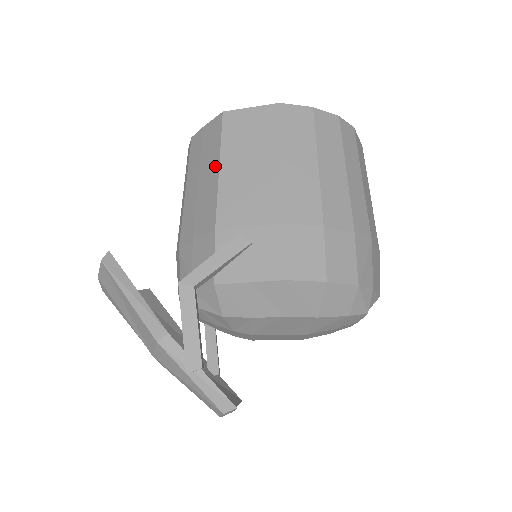
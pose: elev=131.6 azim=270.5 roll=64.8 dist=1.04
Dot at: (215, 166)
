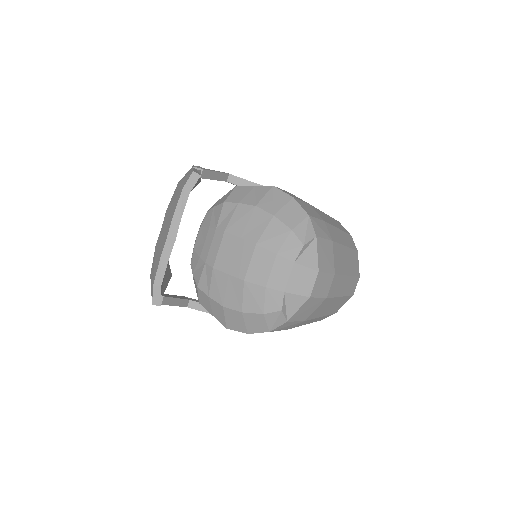
Dot at: occluded
